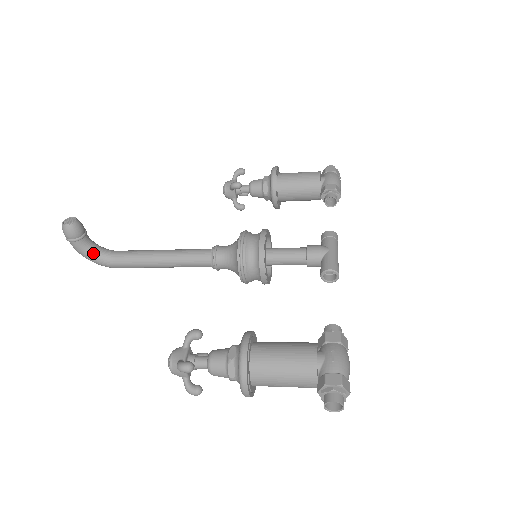
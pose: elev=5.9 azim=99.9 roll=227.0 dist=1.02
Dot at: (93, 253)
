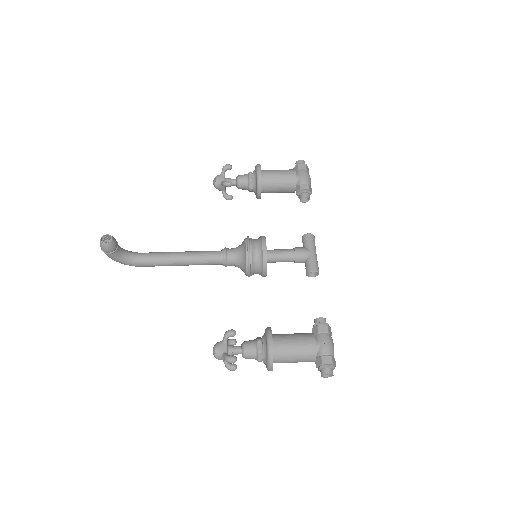
Dot at: (124, 259)
